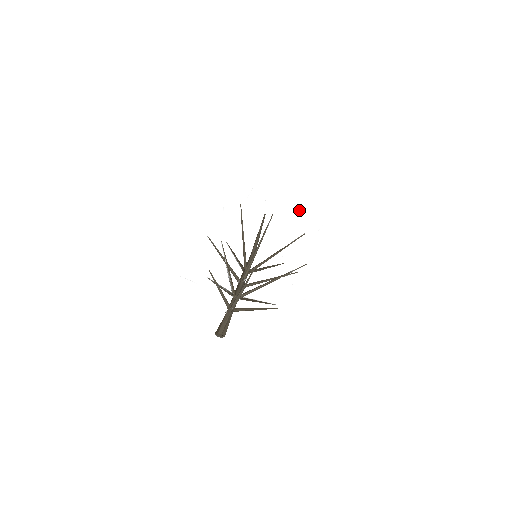
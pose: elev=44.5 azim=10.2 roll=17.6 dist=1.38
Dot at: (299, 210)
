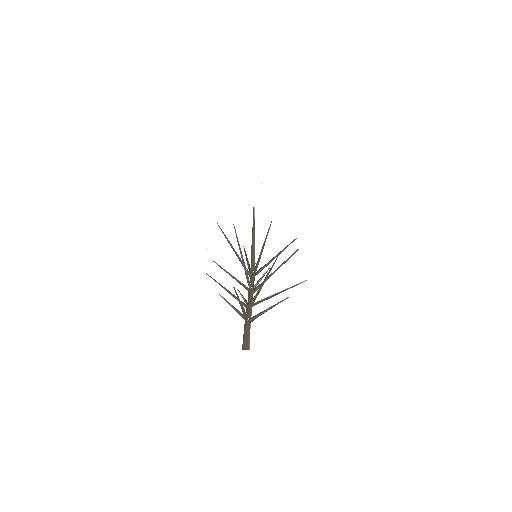
Dot at: (238, 217)
